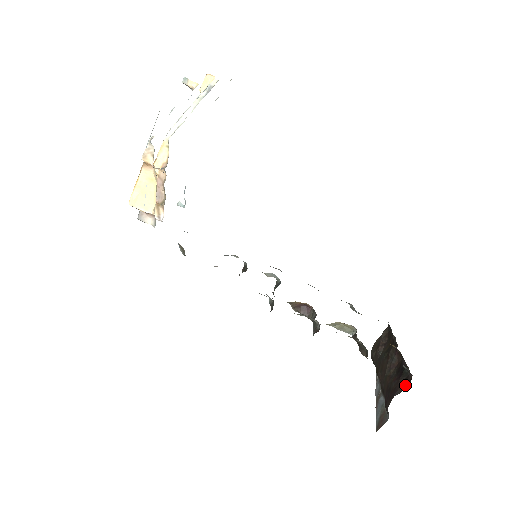
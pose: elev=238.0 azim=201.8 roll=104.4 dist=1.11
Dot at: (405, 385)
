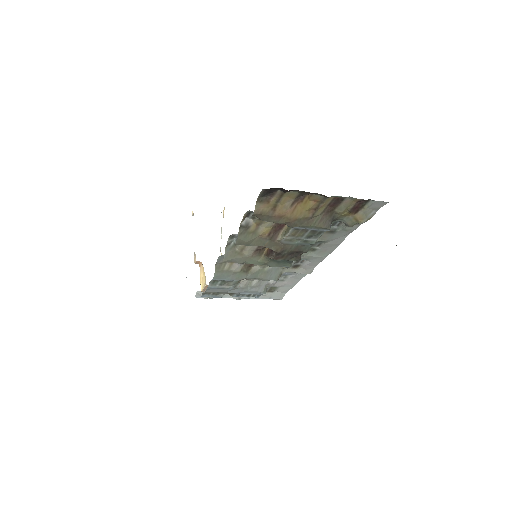
Dot at: occluded
